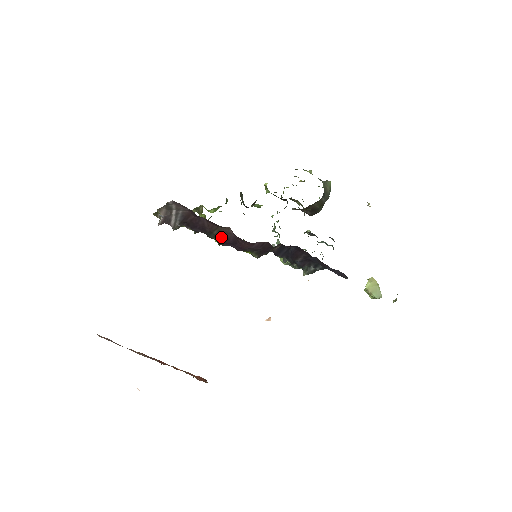
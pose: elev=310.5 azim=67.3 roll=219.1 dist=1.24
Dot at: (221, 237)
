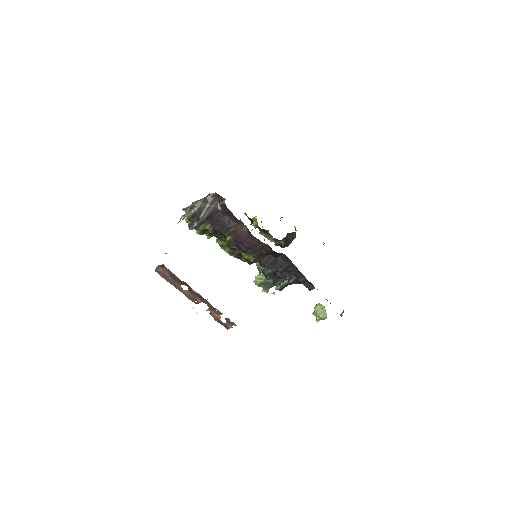
Dot at: (235, 235)
